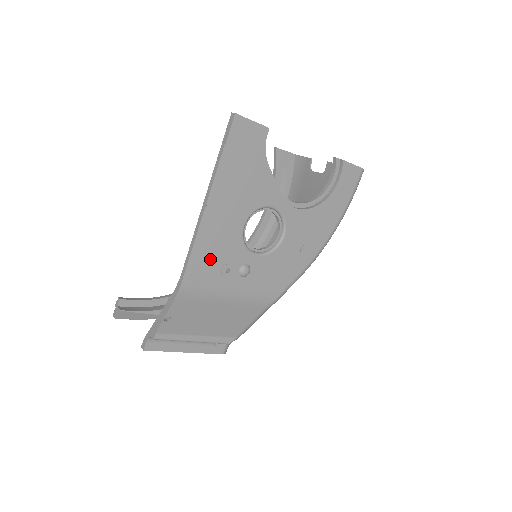
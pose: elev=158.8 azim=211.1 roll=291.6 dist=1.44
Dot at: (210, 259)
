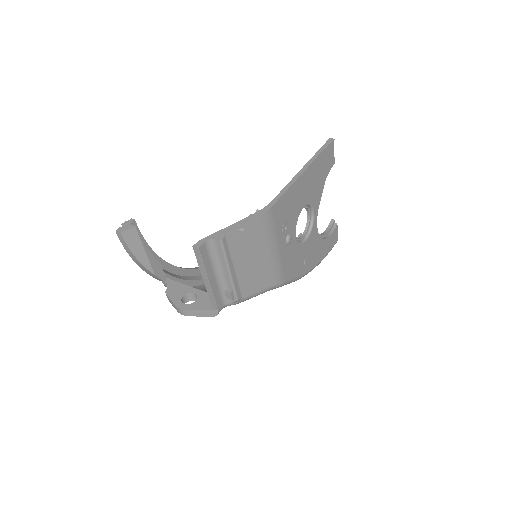
Dot at: (286, 209)
